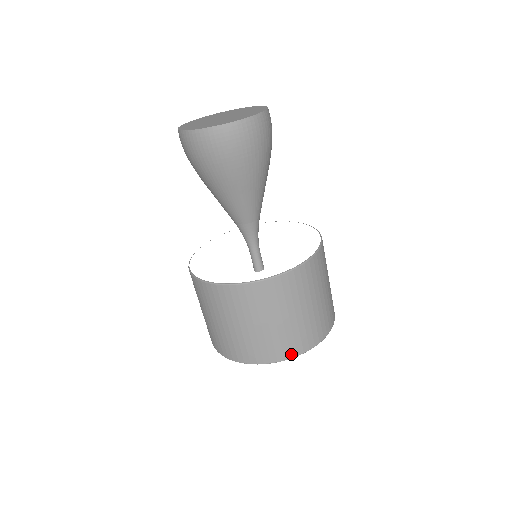
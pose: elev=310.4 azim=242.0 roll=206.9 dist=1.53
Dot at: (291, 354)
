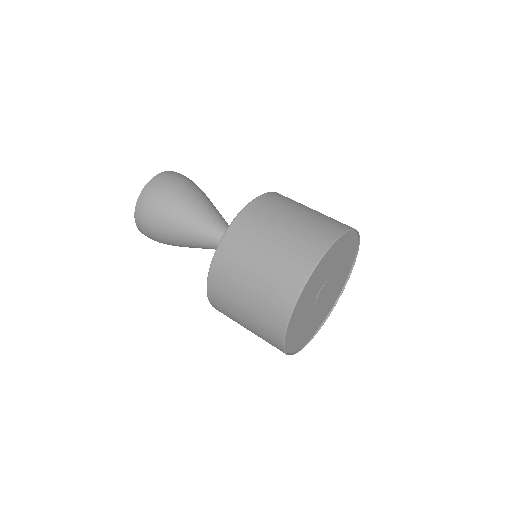
Dot at: (343, 228)
